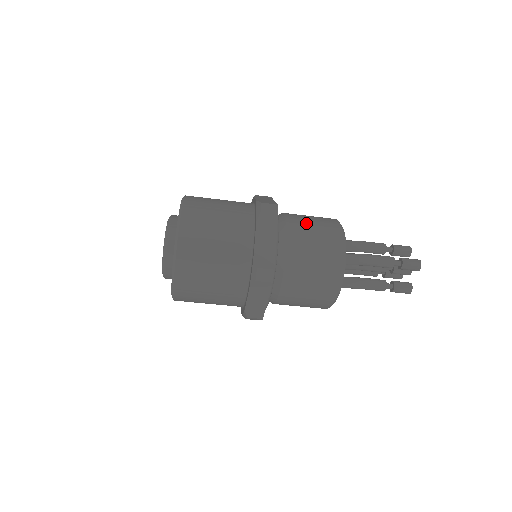
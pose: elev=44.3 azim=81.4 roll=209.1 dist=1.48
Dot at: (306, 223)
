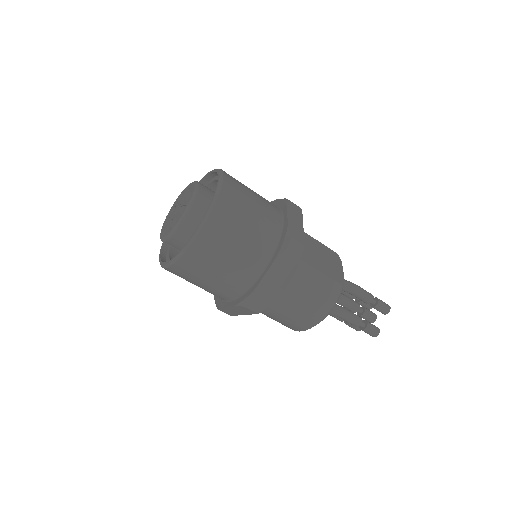
Dot at: occluded
